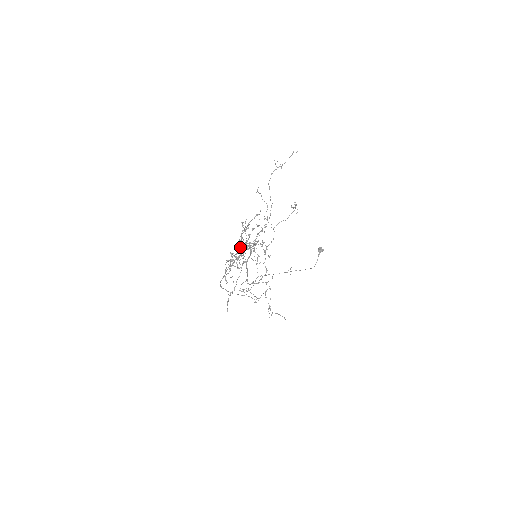
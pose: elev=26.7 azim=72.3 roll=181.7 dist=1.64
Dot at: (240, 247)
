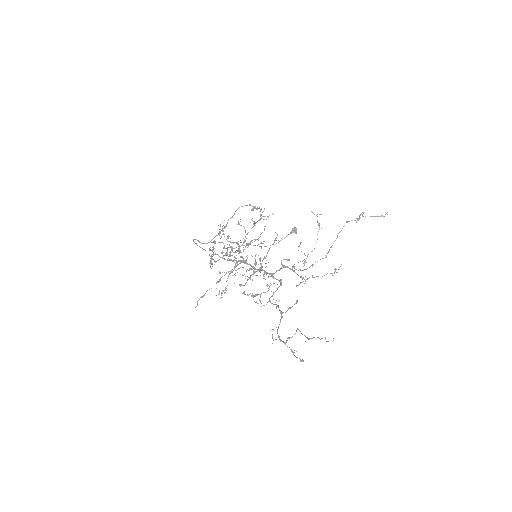
Dot at: (239, 207)
